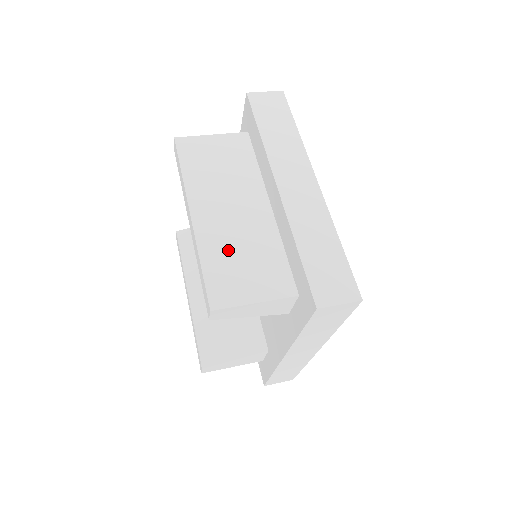
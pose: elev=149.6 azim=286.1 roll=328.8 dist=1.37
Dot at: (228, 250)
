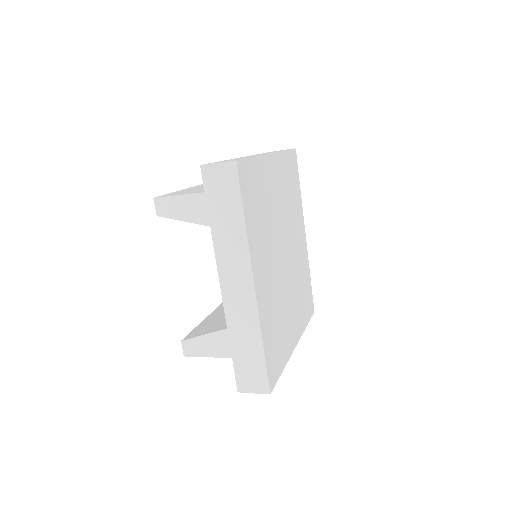
Dot at: (195, 189)
